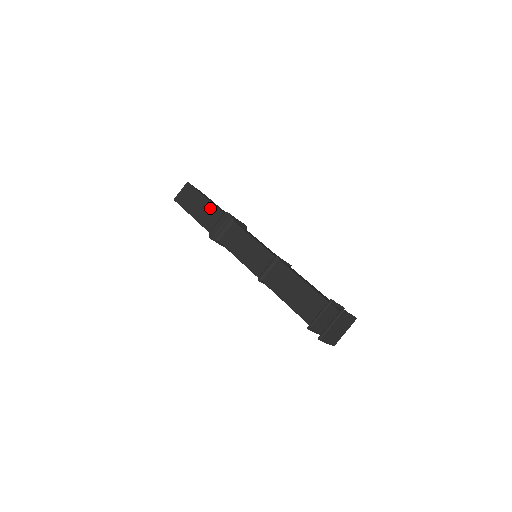
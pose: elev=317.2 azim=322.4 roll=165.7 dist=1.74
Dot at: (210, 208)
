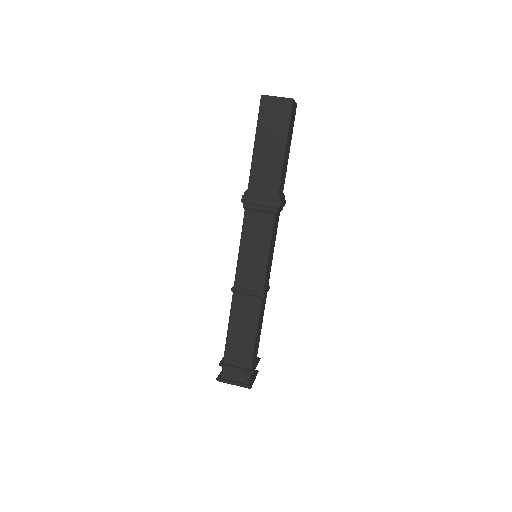
Dot at: (275, 168)
